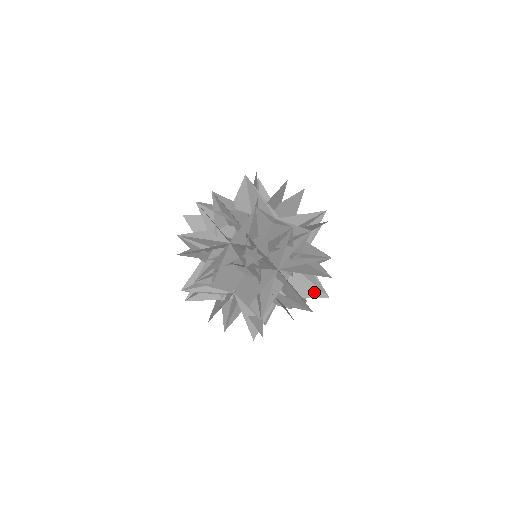
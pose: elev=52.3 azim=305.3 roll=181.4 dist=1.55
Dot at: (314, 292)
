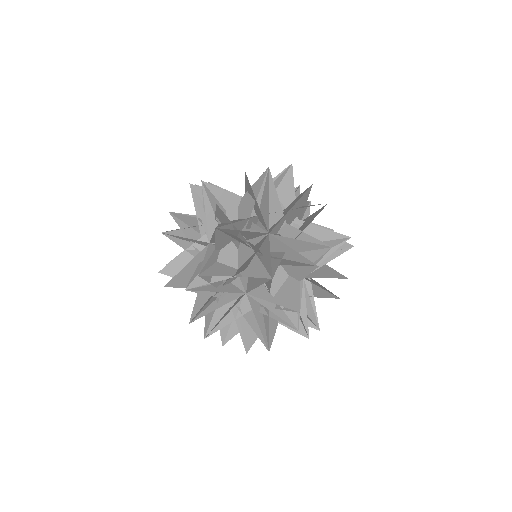
Dot at: occluded
